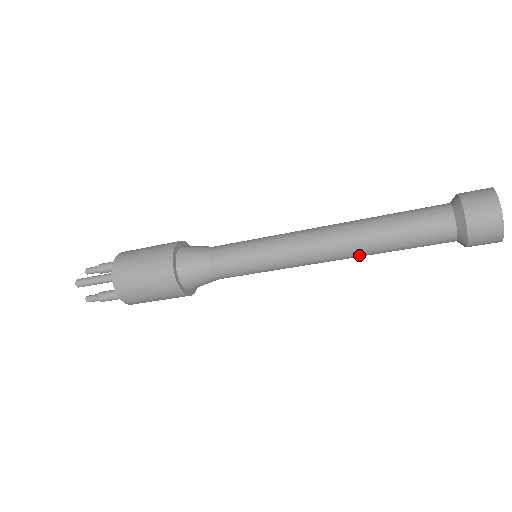
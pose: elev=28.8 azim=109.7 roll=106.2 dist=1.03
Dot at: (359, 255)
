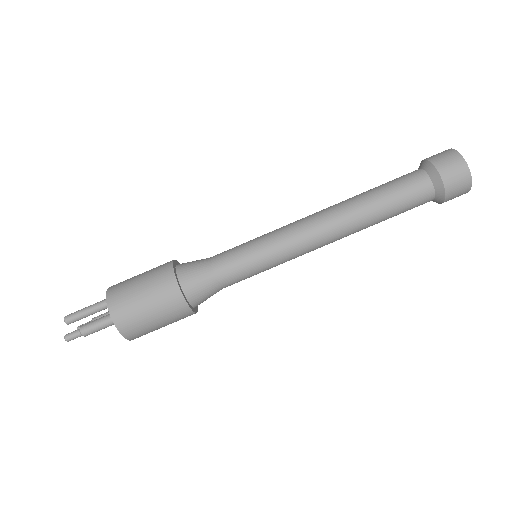
Dot at: (350, 215)
